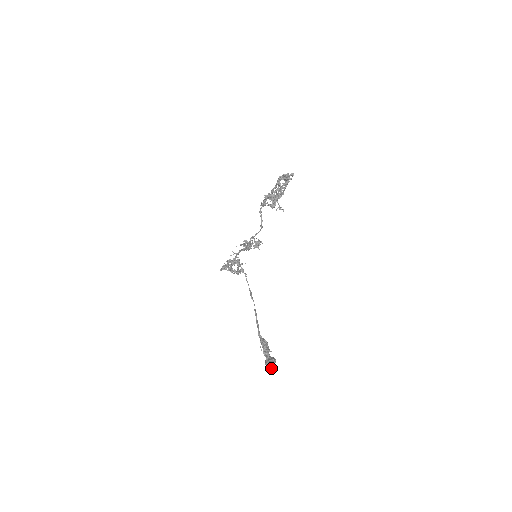
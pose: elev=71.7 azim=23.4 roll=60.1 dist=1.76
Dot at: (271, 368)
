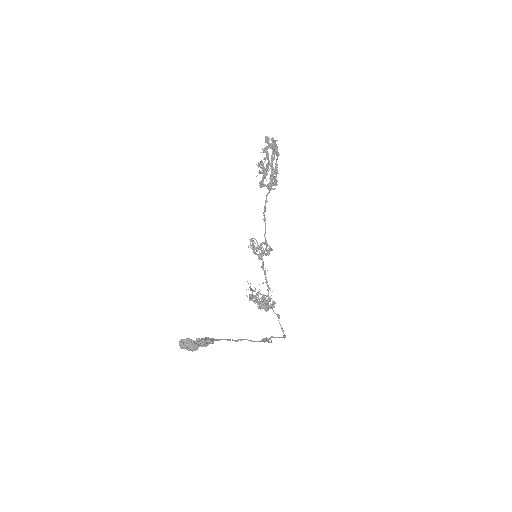
Dot at: (180, 341)
